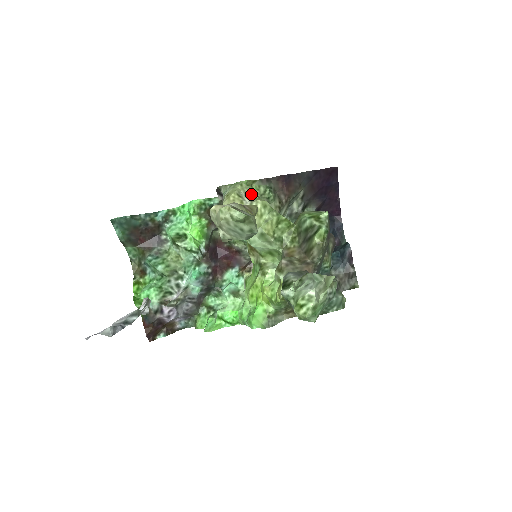
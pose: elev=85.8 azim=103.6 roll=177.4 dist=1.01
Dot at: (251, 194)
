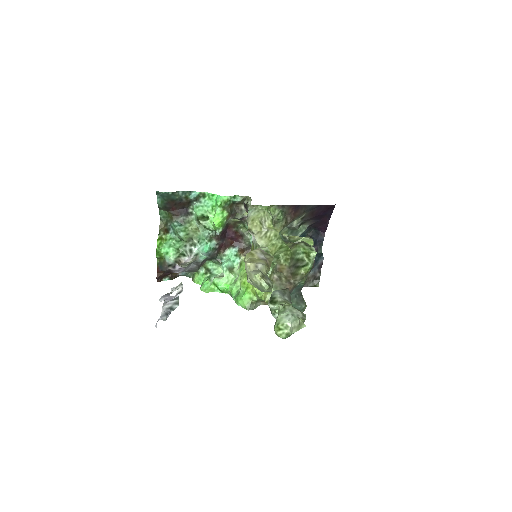
Dot at: (269, 222)
